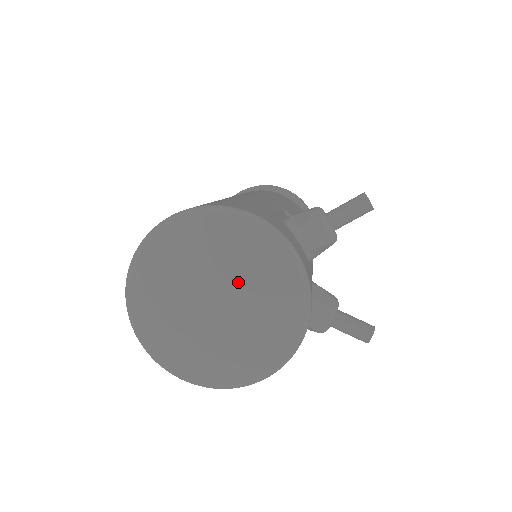
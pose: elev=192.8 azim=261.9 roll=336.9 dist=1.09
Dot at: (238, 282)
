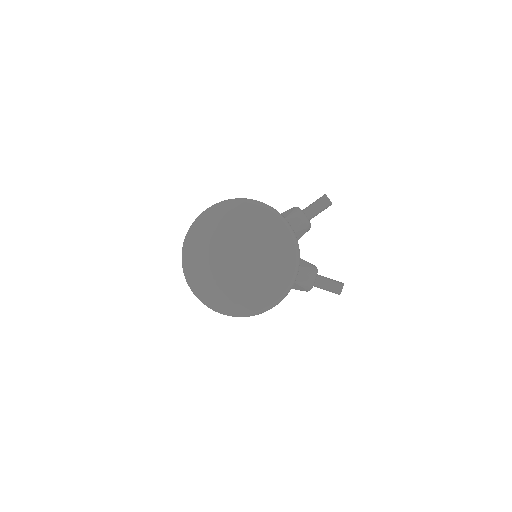
Dot at: (254, 242)
